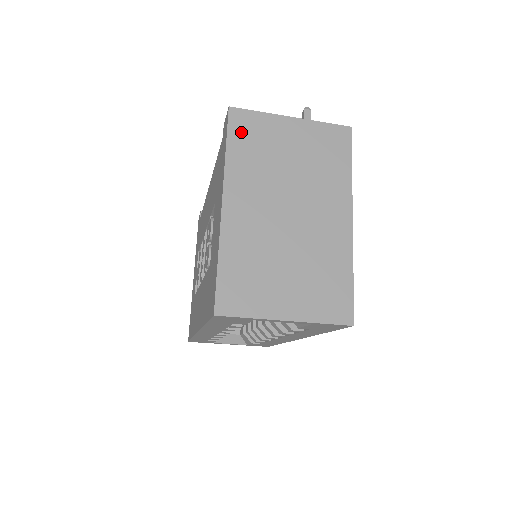
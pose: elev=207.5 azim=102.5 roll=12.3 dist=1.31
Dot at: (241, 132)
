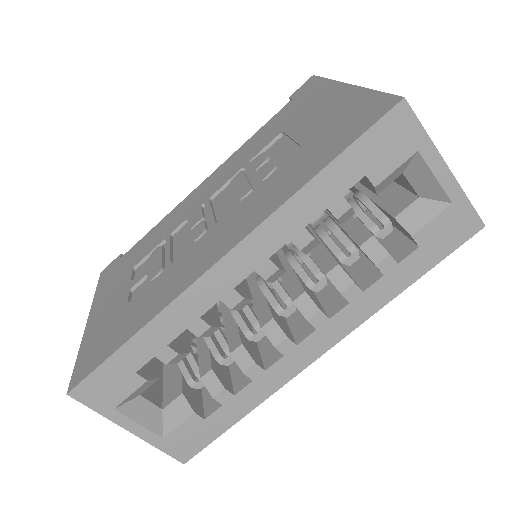
Dot at: occluded
